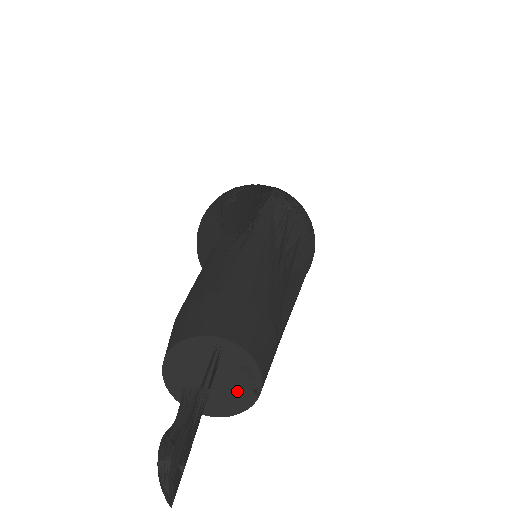
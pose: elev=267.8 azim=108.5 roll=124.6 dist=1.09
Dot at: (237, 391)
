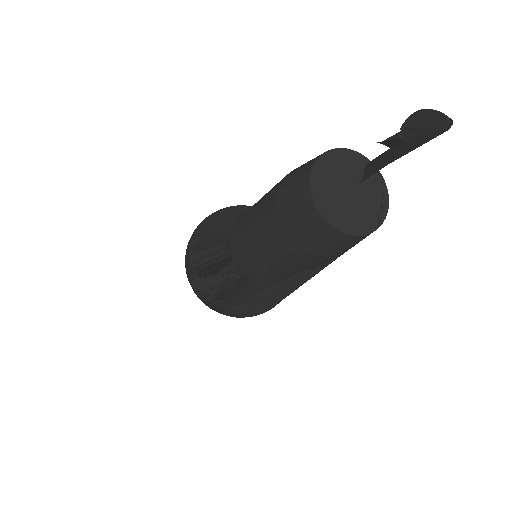
Dot at: (366, 212)
